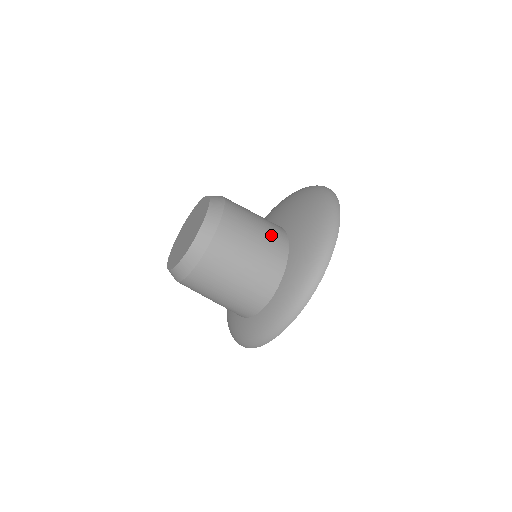
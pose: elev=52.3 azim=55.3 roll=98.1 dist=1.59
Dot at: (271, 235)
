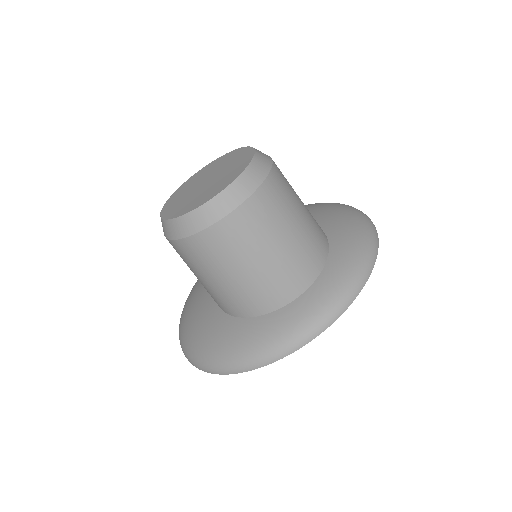
Dot at: occluded
